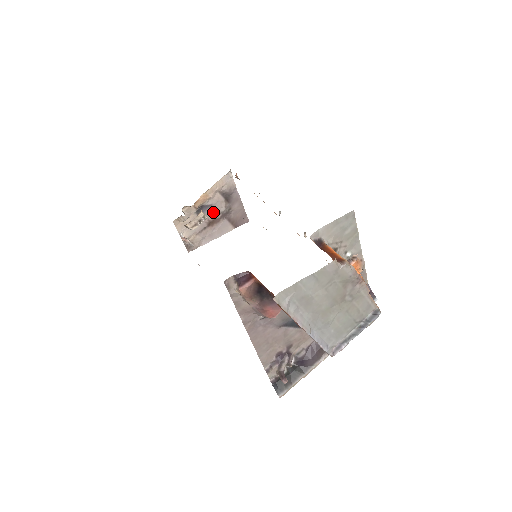
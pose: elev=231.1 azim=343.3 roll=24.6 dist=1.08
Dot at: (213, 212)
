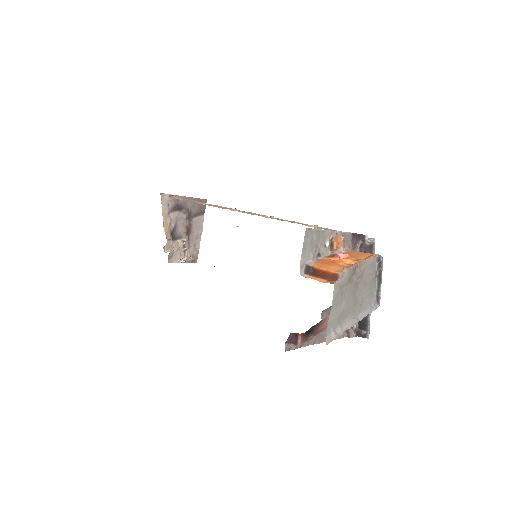
Dot at: (181, 226)
